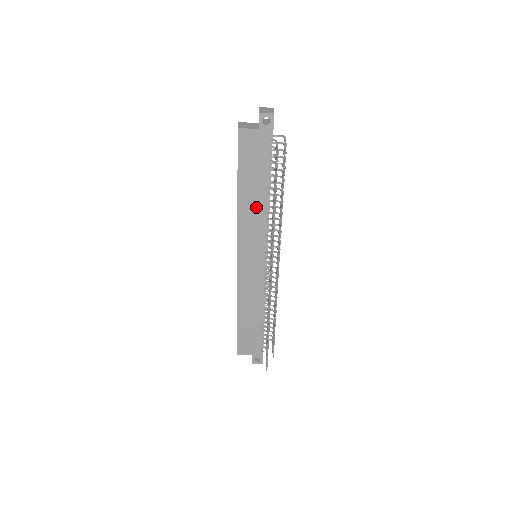
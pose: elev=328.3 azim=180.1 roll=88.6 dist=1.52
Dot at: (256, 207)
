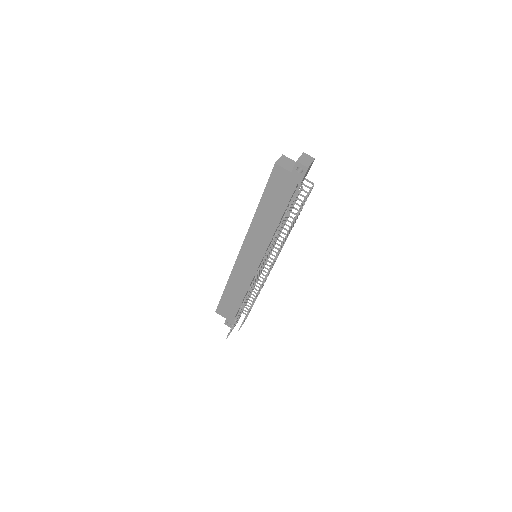
Dot at: (268, 225)
